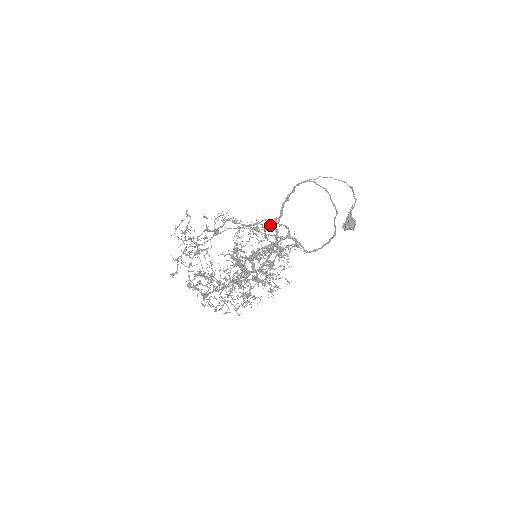
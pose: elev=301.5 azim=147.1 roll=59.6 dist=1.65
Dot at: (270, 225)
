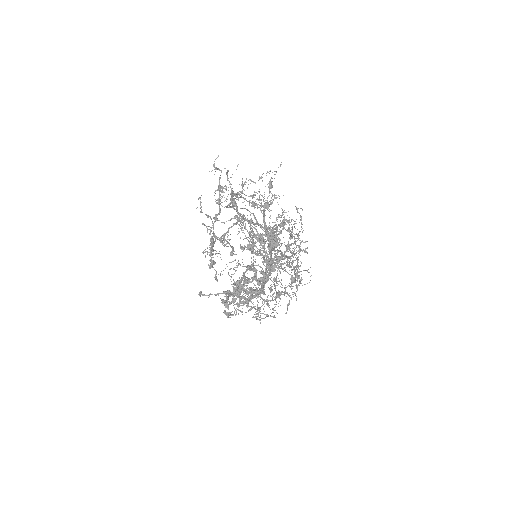
Dot at: (264, 192)
